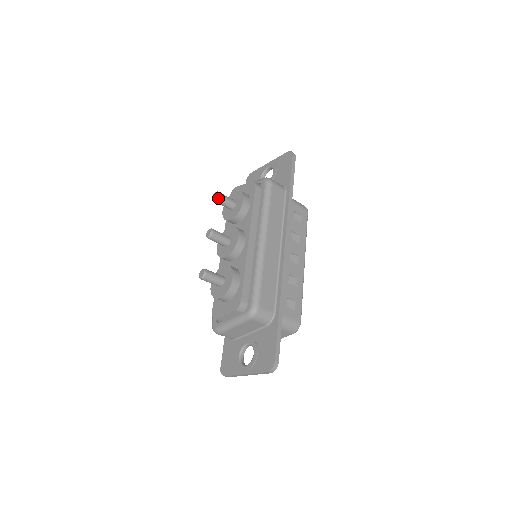
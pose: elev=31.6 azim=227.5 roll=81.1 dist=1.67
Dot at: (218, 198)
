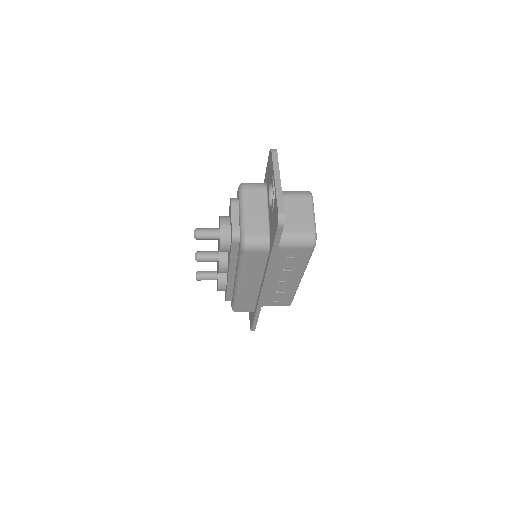
Dot at: (197, 239)
